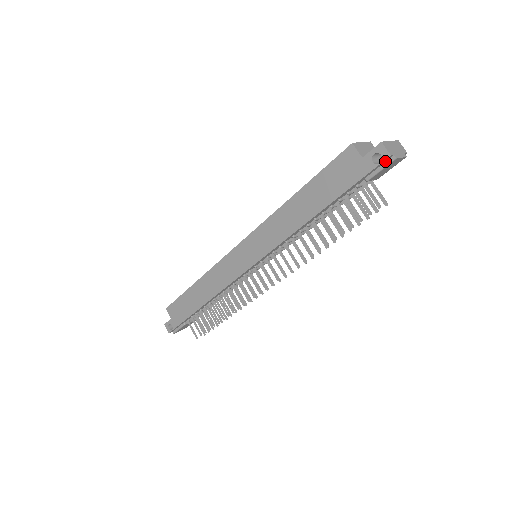
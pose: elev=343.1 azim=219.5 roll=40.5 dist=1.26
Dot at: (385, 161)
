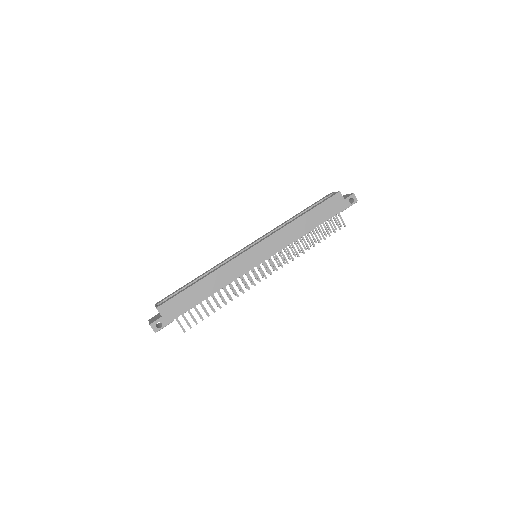
Dot at: (352, 203)
